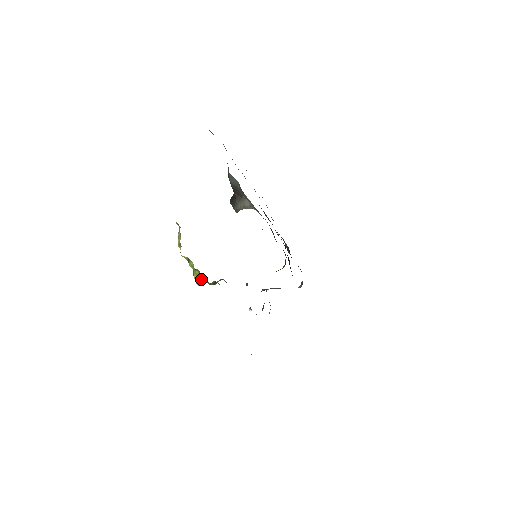
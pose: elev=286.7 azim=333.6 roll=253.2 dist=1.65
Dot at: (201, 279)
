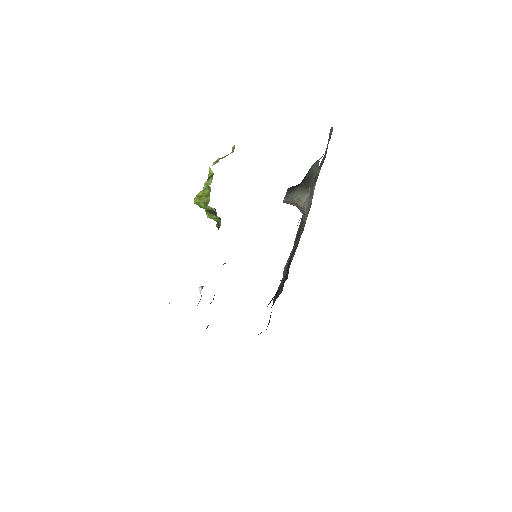
Dot at: (204, 198)
